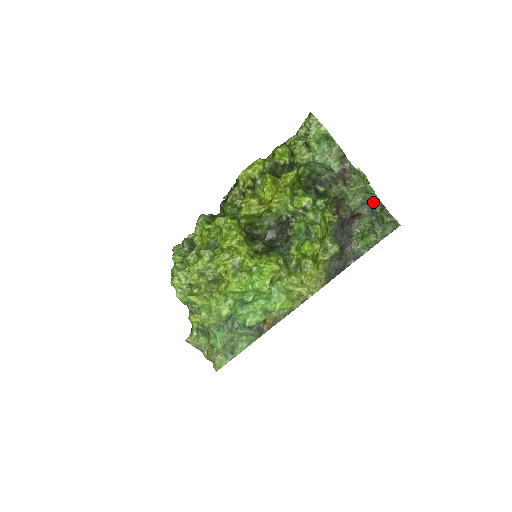
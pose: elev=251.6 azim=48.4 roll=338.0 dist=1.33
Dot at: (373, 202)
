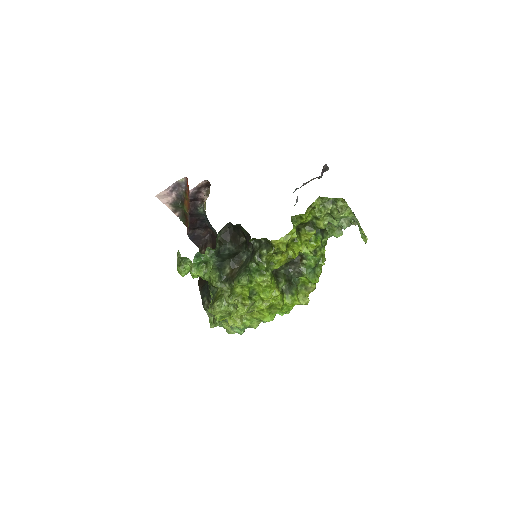
Dot at: occluded
